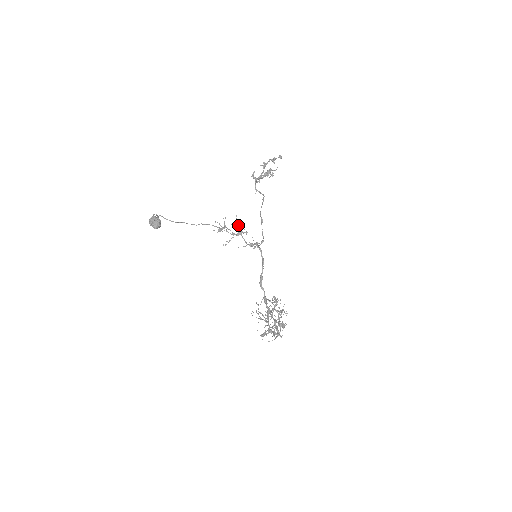
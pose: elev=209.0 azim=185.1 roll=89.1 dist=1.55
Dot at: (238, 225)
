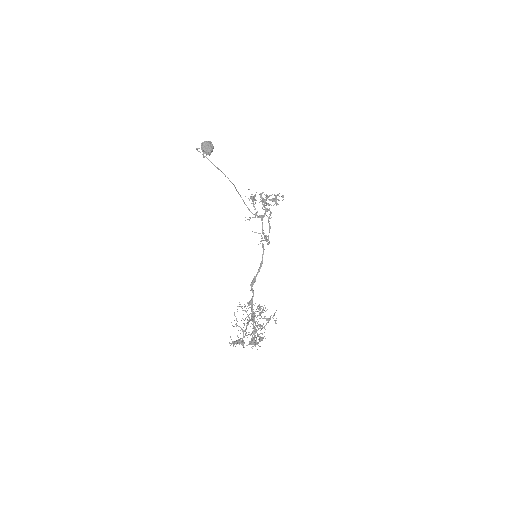
Dot at: (264, 207)
